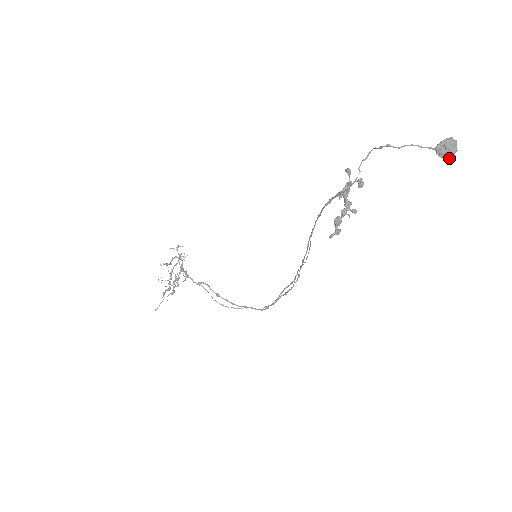
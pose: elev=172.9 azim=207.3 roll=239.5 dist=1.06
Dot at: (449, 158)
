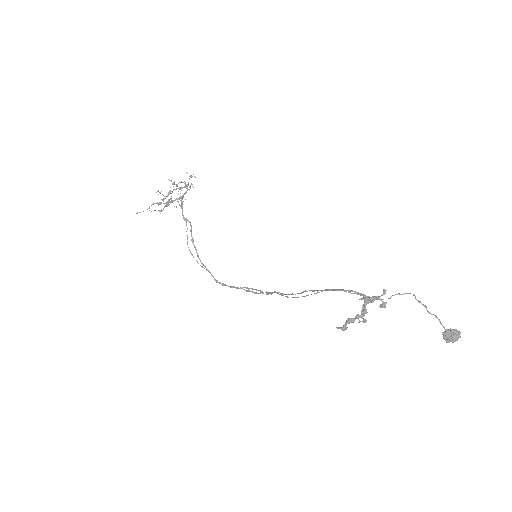
Dot at: (447, 342)
